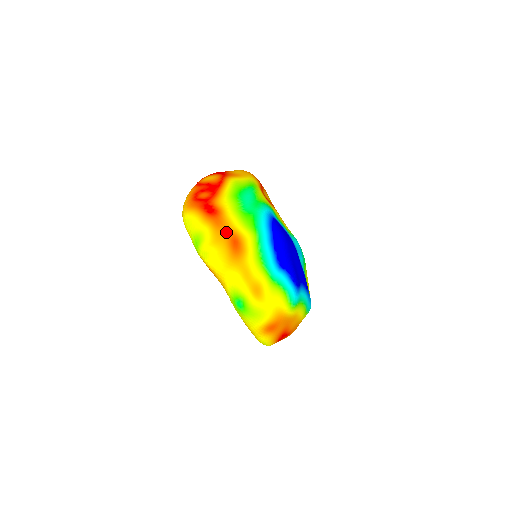
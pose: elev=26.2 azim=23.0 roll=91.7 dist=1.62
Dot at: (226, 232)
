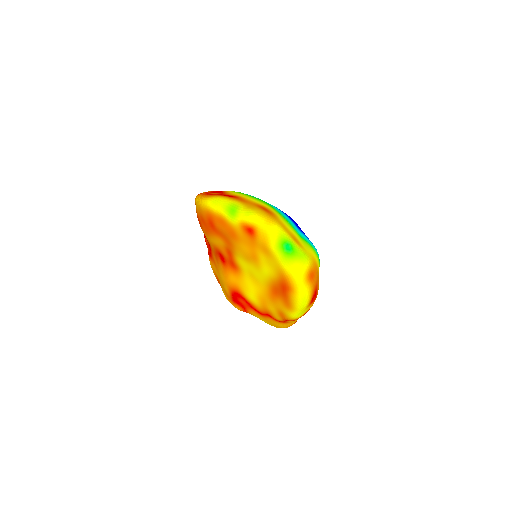
Dot at: (253, 204)
